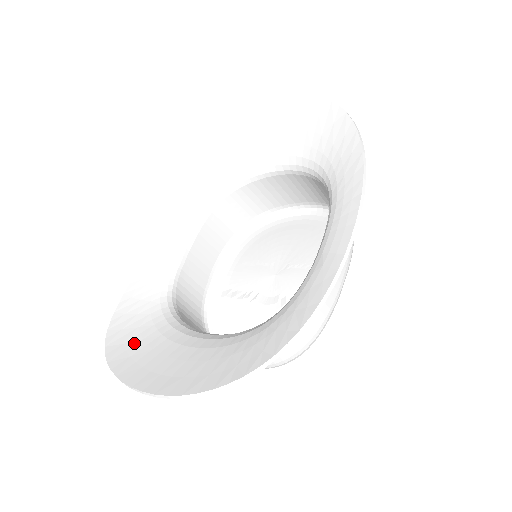
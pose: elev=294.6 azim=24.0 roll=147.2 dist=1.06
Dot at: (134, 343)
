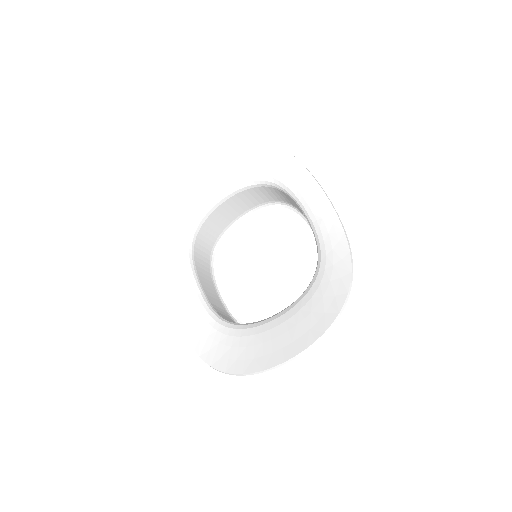
Dot at: (244, 353)
